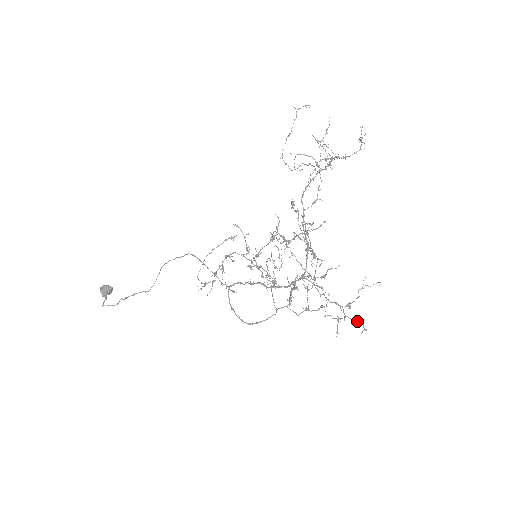
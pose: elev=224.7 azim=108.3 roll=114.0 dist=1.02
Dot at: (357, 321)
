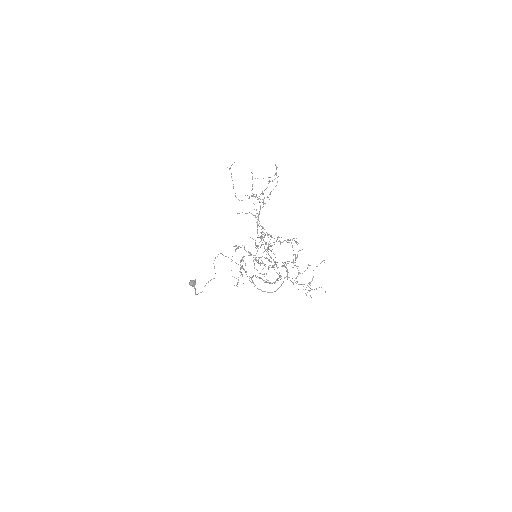
Dot at: occluded
